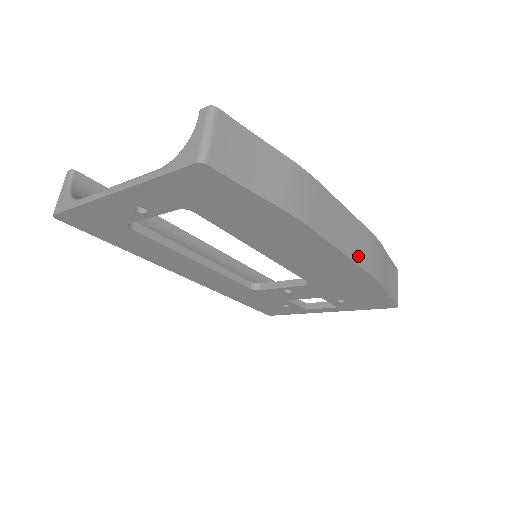
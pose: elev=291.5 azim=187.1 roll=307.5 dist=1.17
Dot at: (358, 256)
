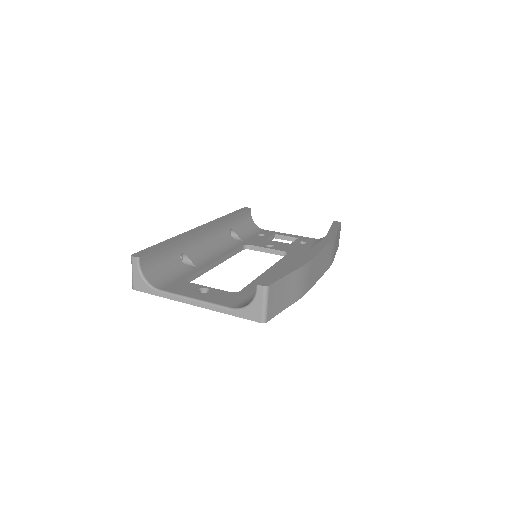
Dot at: (325, 267)
